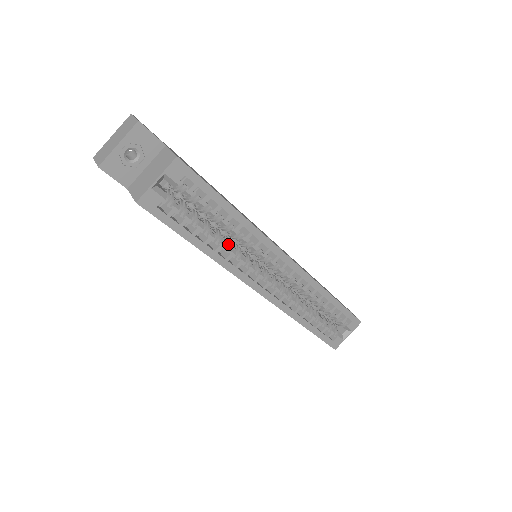
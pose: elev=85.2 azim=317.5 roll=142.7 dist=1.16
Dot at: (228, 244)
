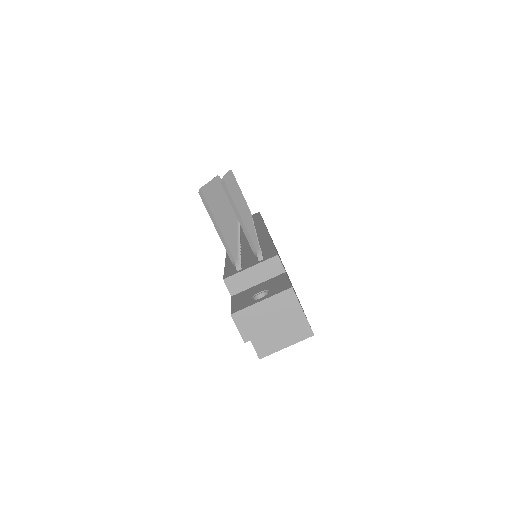
Dot at: occluded
